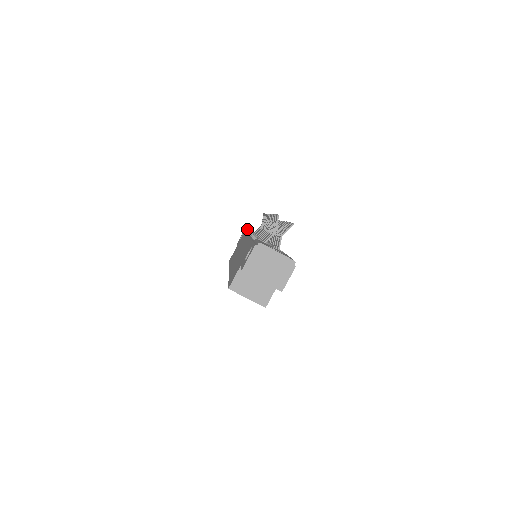
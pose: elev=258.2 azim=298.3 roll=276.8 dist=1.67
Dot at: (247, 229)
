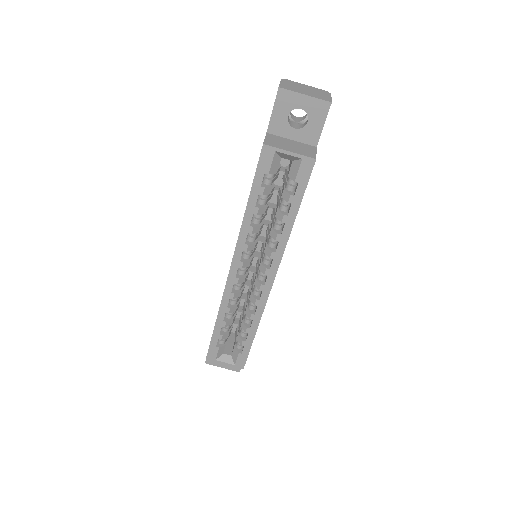
Dot at: occluded
